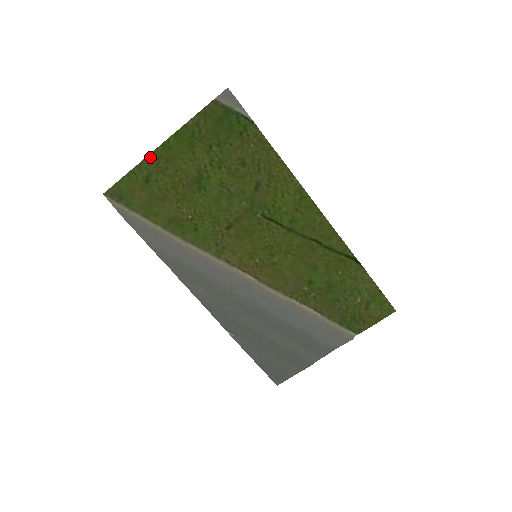
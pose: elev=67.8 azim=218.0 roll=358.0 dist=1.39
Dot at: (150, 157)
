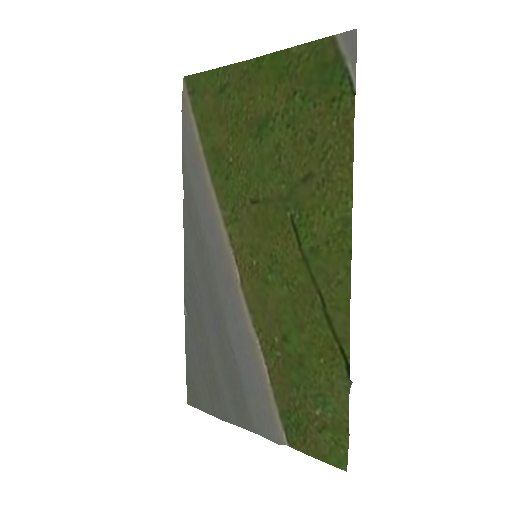
Dot at: (239, 65)
